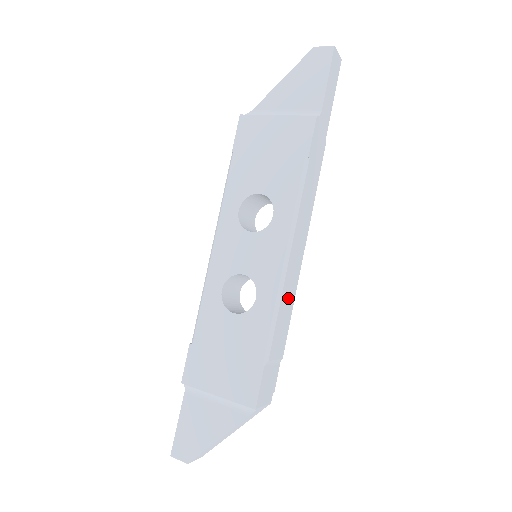
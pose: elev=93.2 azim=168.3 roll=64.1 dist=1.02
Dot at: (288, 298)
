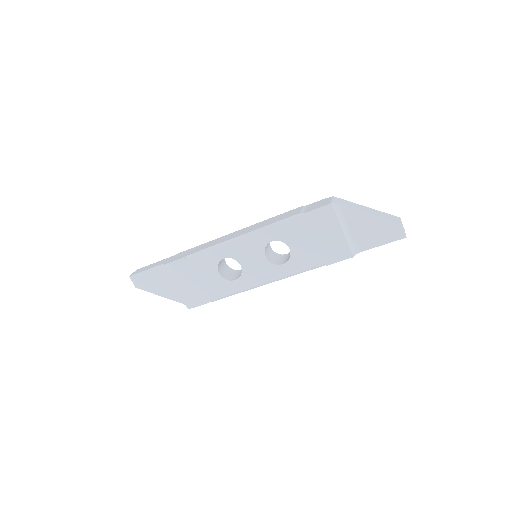
Dot at: occluded
